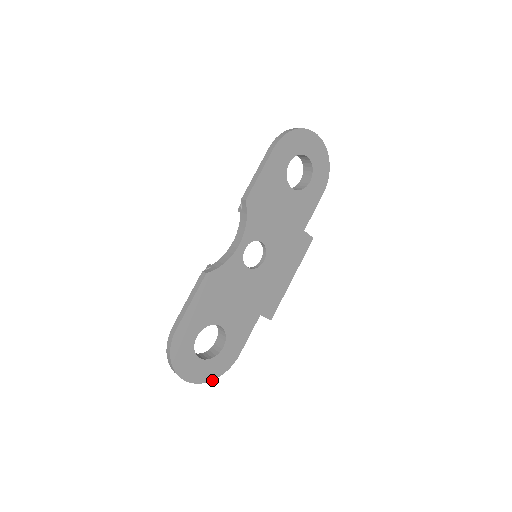
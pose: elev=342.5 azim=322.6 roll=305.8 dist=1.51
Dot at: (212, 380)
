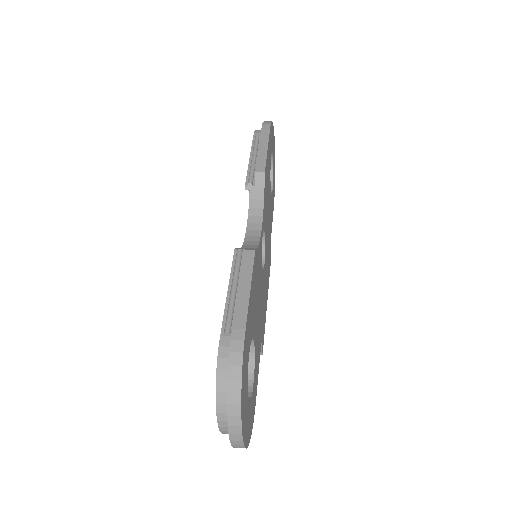
Dot at: (248, 444)
